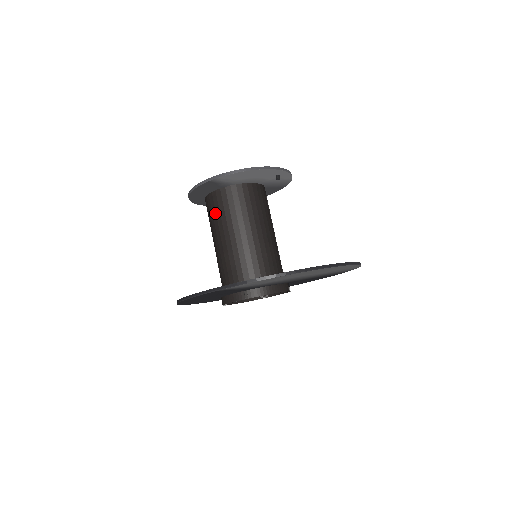
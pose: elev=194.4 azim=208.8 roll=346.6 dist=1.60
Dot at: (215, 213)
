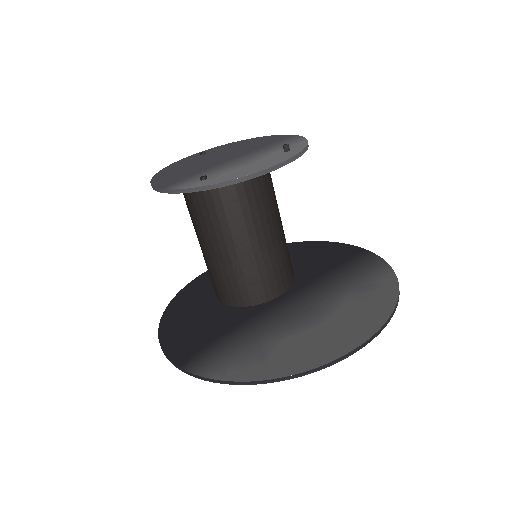
Dot at: (194, 208)
